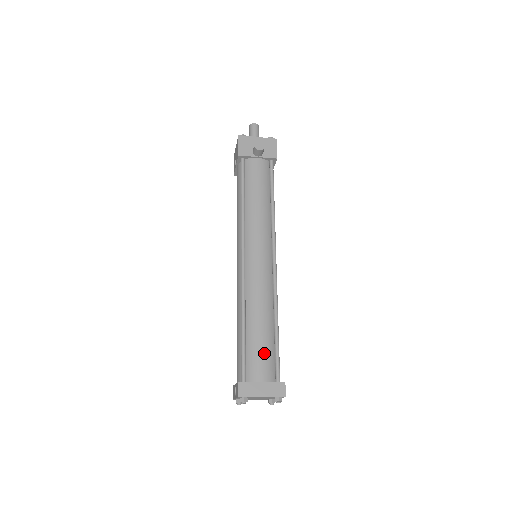
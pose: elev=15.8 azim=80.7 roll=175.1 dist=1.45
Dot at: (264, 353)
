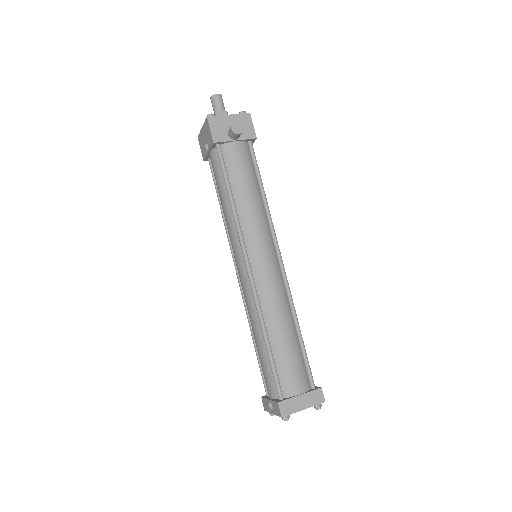
Dot at: (295, 364)
